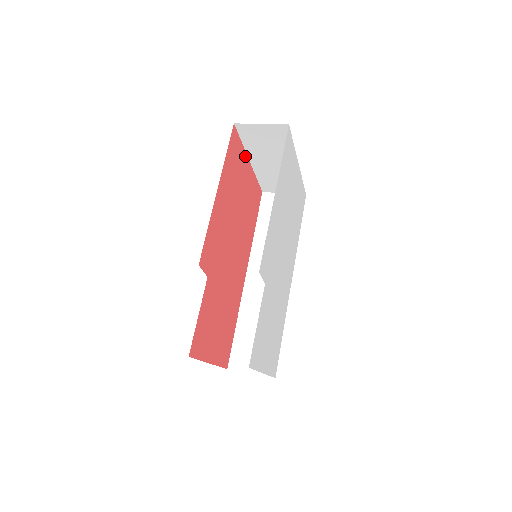
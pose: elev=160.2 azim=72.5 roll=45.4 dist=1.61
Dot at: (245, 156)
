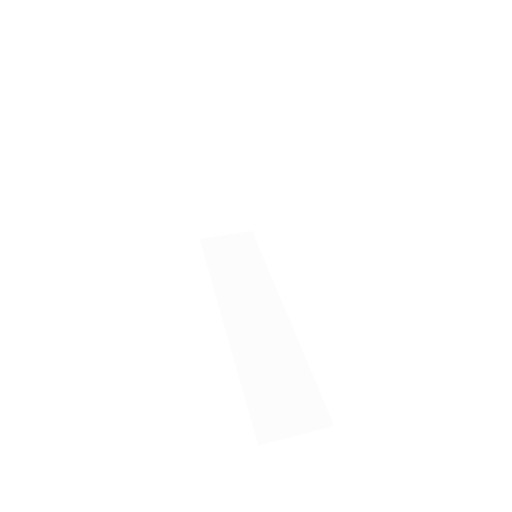
Dot at: (194, 168)
